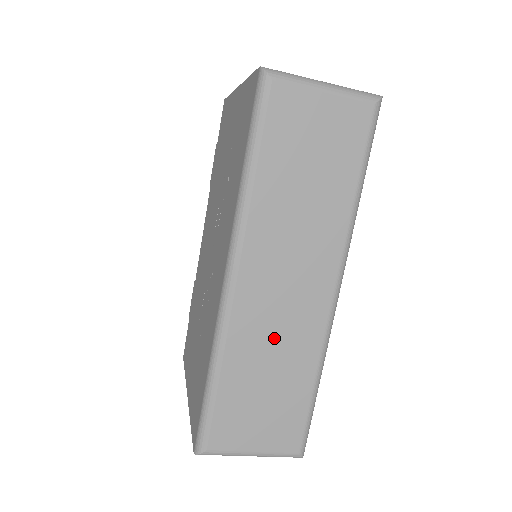
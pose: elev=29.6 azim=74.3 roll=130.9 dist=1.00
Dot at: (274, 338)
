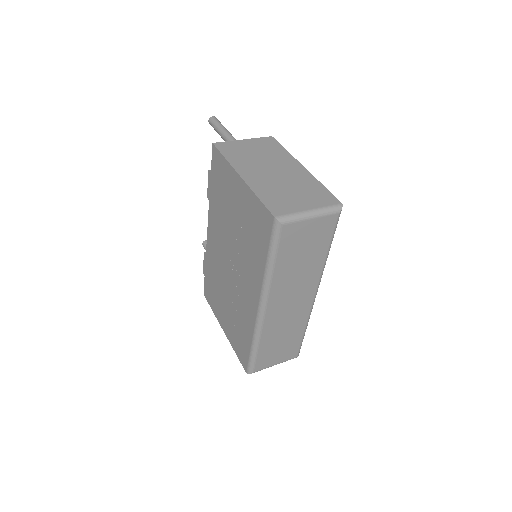
Dot at: (285, 324)
